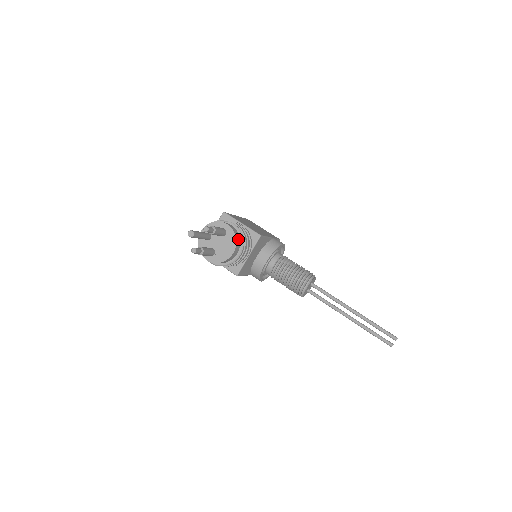
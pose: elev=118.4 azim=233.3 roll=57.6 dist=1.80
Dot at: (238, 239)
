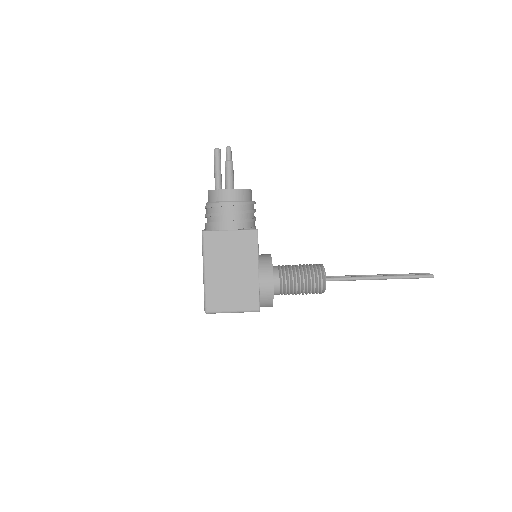
Dot at: occluded
